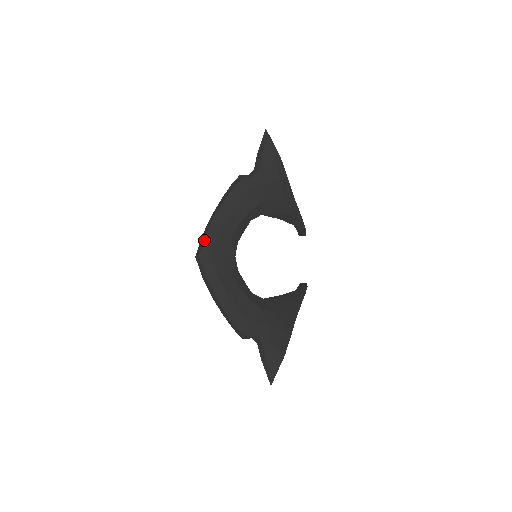
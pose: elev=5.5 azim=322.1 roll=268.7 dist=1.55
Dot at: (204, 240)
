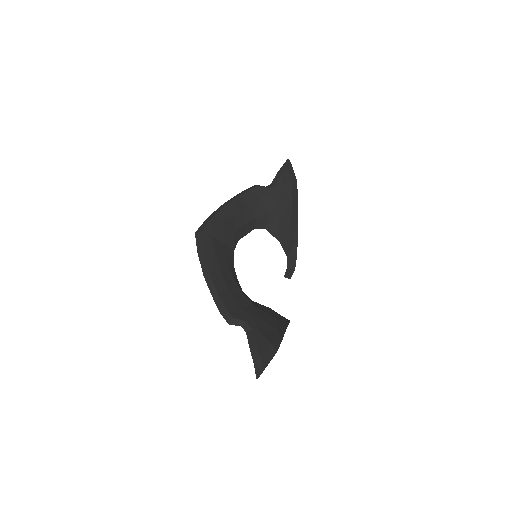
Dot at: (210, 220)
